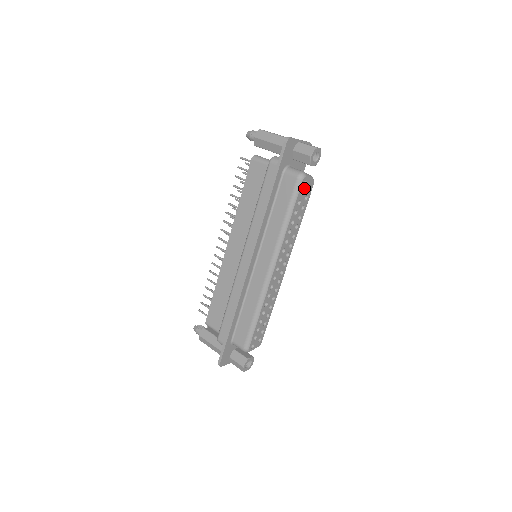
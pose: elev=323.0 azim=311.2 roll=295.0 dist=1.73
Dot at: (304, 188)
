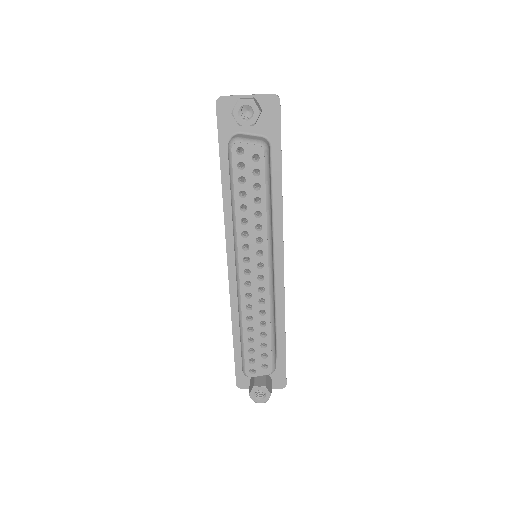
Dot at: (243, 159)
